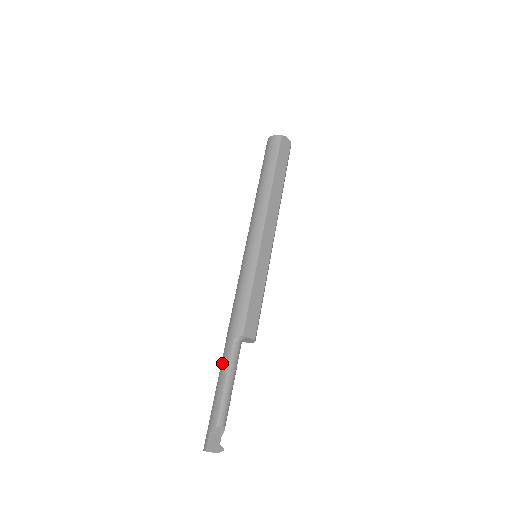
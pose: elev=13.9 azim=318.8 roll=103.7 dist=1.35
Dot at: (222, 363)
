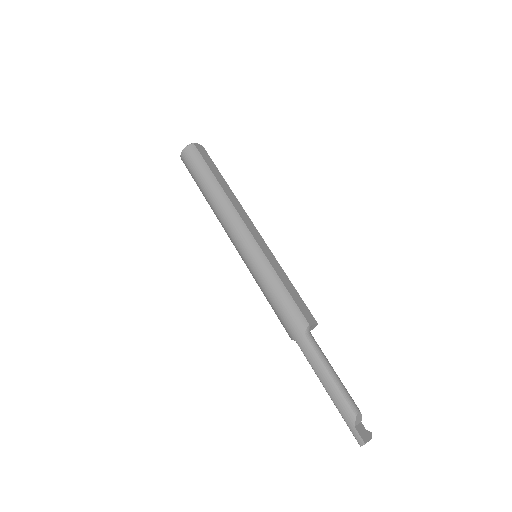
Dot at: (311, 362)
